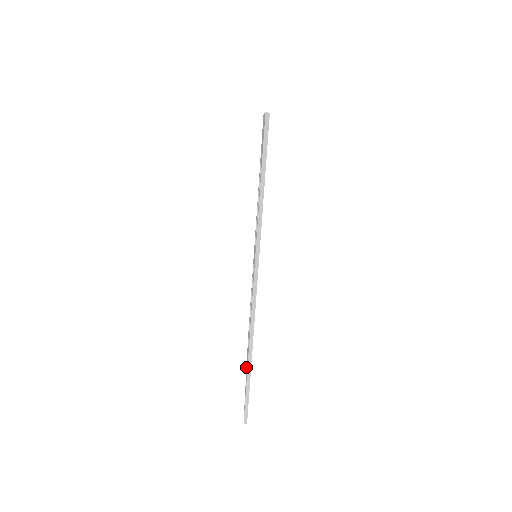
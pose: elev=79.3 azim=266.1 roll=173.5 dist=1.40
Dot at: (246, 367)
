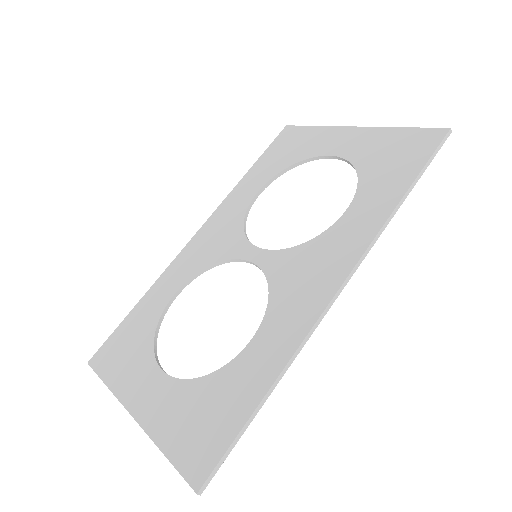
Dot at: (126, 403)
